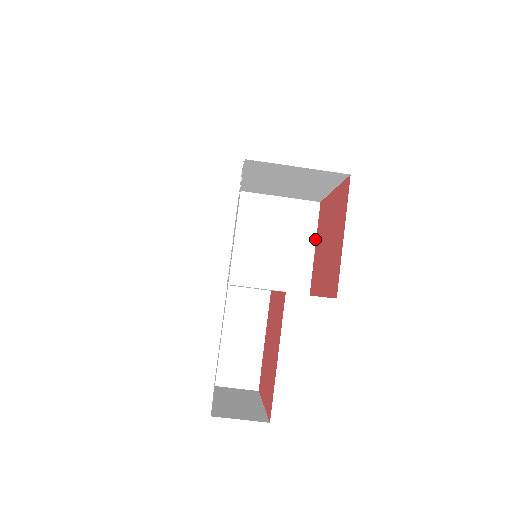
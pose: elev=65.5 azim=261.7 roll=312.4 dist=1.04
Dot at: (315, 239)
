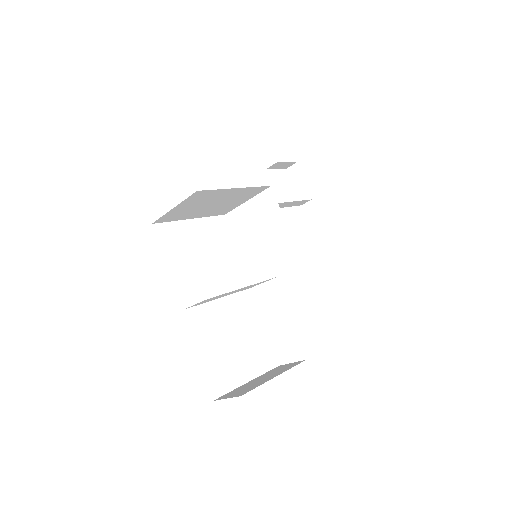
Dot at: (283, 218)
